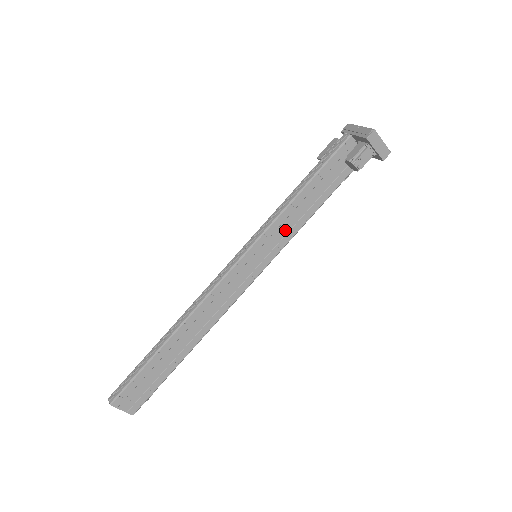
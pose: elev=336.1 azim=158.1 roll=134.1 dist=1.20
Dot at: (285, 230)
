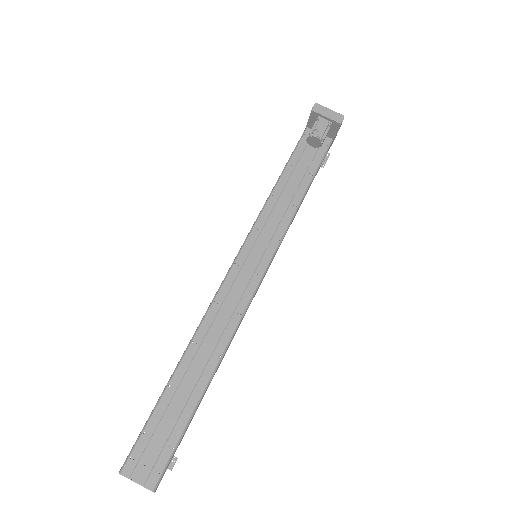
Dot at: (276, 221)
